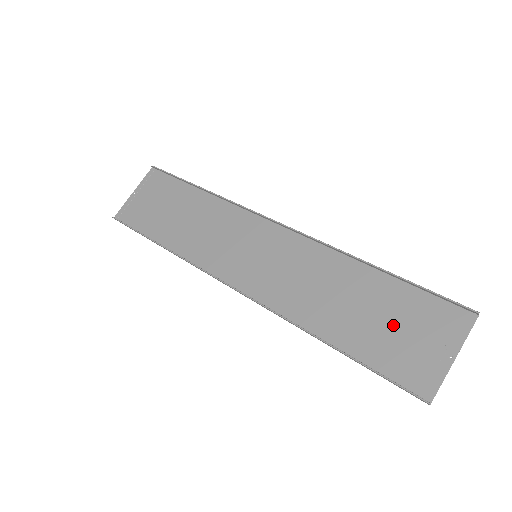
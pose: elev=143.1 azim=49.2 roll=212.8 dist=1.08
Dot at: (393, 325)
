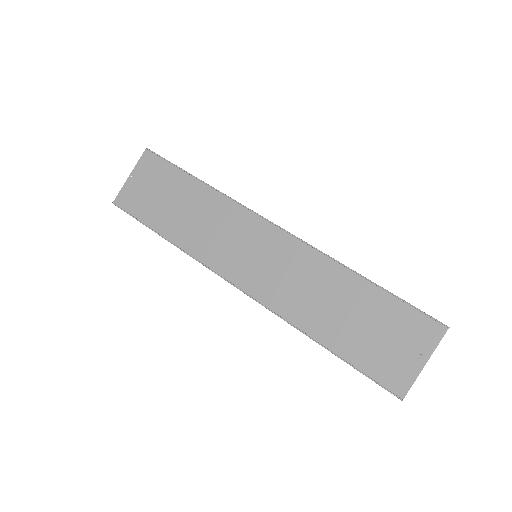
Dot at: (377, 331)
